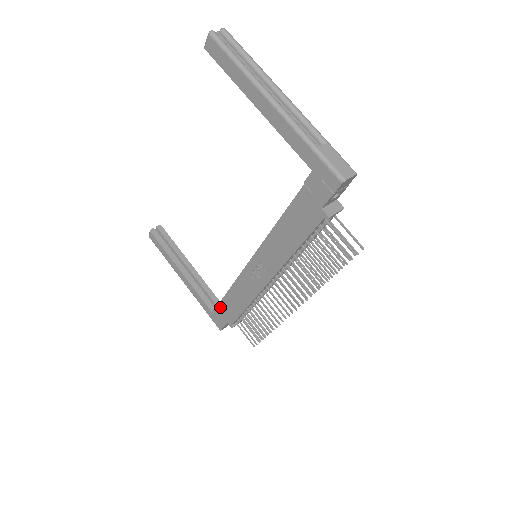
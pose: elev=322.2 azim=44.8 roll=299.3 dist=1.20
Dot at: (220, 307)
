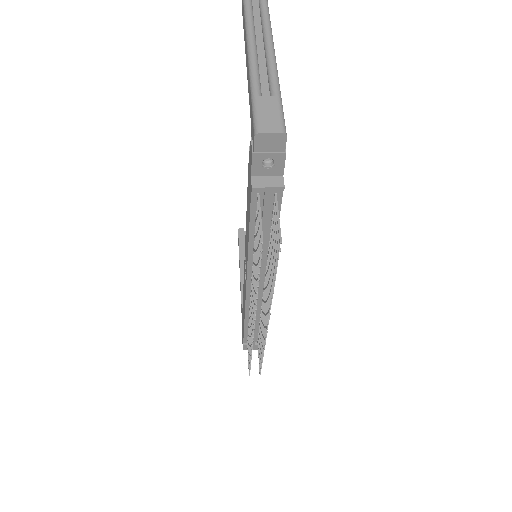
Dot at: (242, 318)
